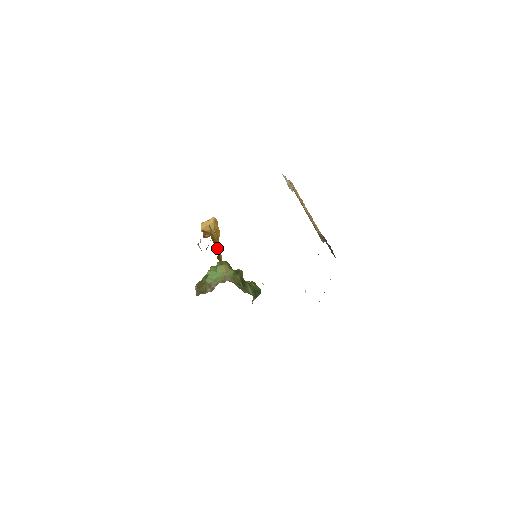
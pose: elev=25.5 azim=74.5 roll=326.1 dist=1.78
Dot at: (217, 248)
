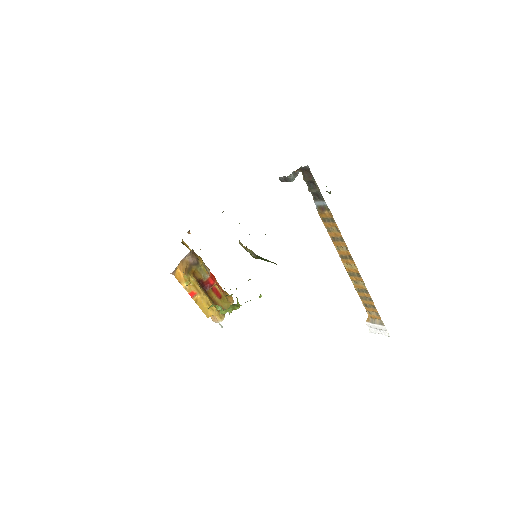
Dot at: occluded
